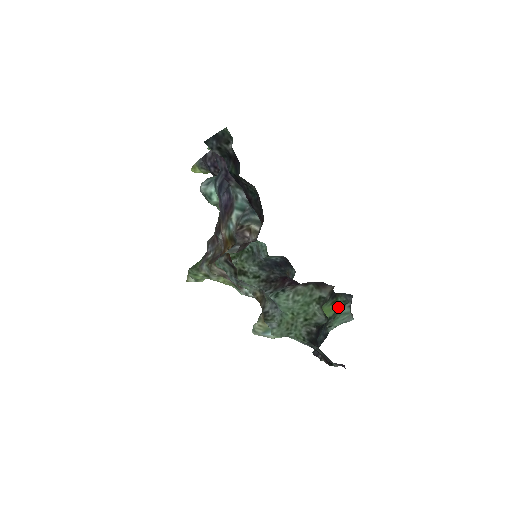
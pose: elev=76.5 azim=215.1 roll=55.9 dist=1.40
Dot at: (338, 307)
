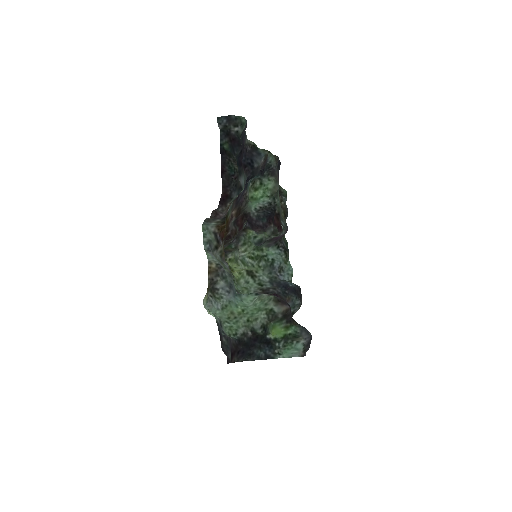
Dot at: (288, 334)
